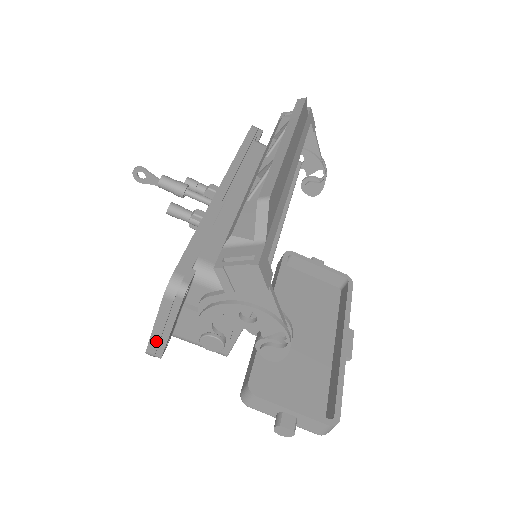
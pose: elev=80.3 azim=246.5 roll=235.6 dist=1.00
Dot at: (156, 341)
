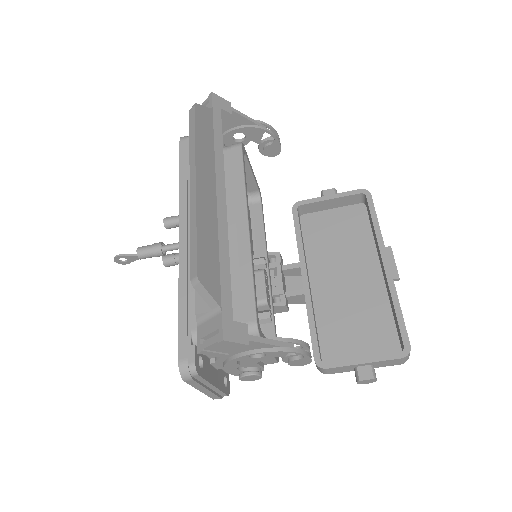
Dot at: (212, 394)
